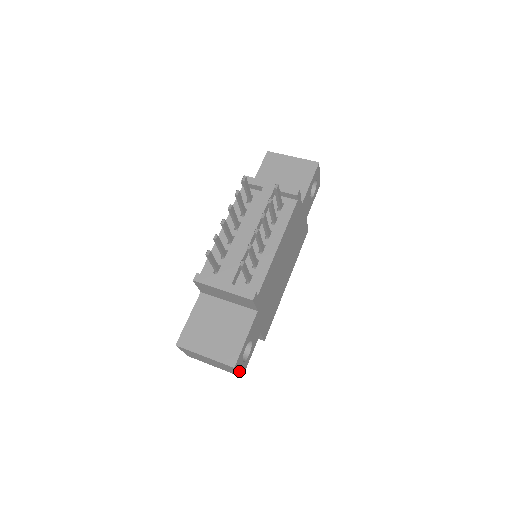
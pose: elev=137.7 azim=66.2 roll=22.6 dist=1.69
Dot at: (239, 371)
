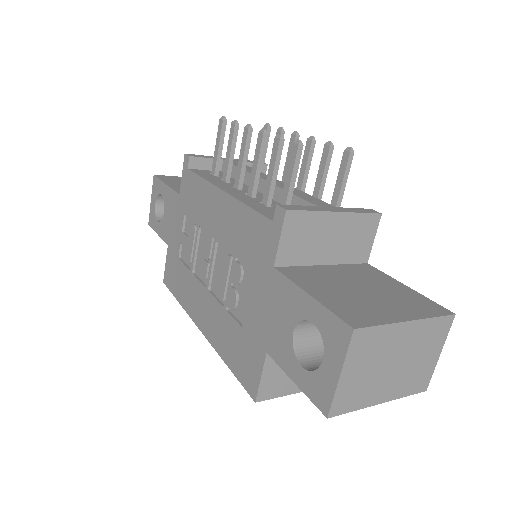
Dot at: (436, 353)
